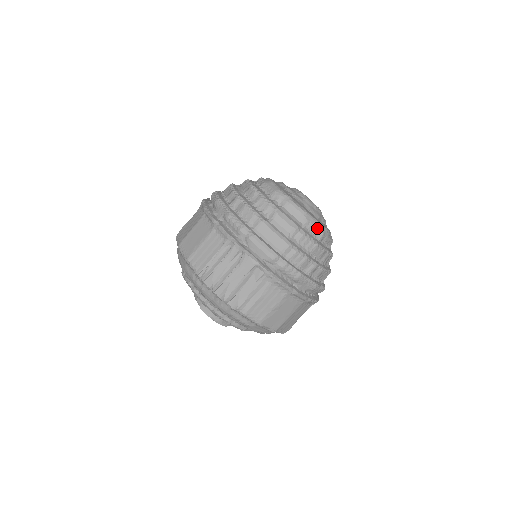
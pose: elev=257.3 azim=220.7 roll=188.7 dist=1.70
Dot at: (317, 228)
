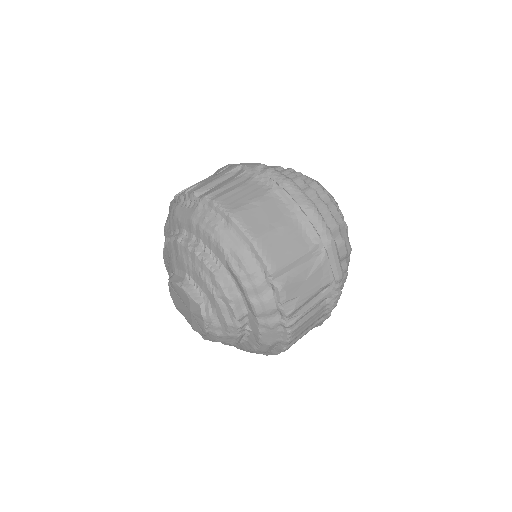
Dot at: occluded
